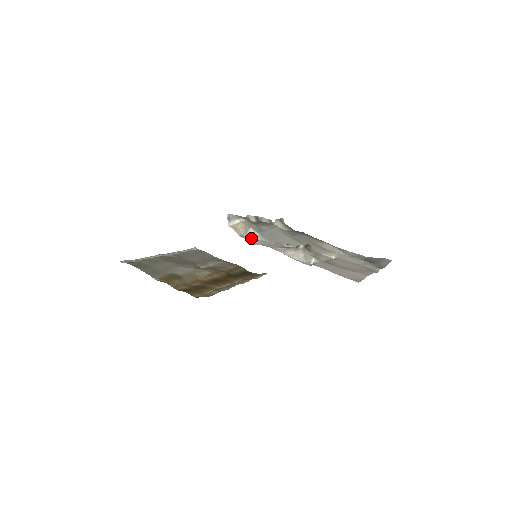
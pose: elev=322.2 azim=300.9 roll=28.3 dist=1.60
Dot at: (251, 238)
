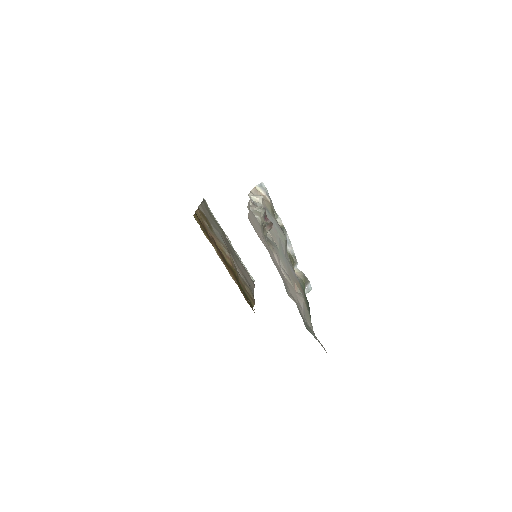
Dot at: (254, 198)
